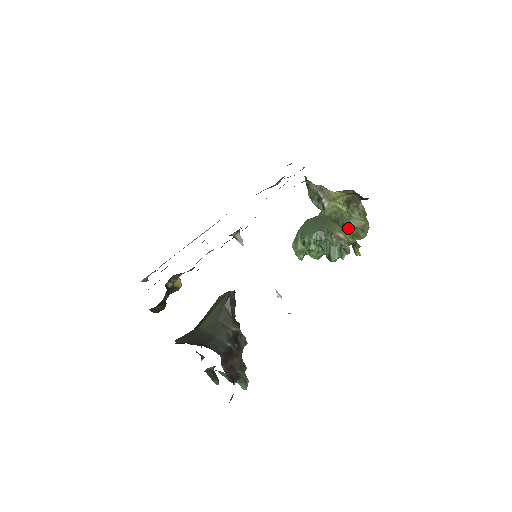
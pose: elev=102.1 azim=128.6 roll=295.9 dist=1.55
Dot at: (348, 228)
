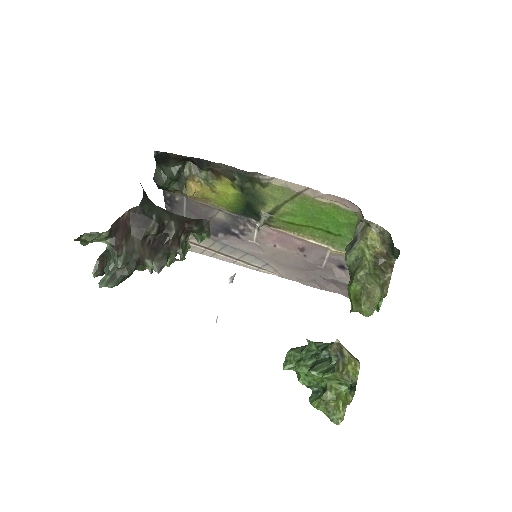
Dot at: (356, 280)
